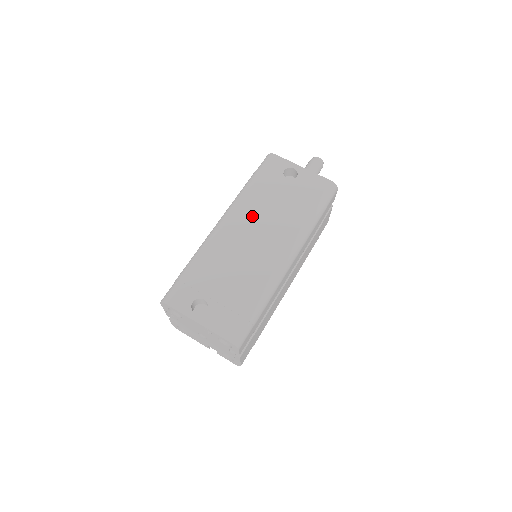
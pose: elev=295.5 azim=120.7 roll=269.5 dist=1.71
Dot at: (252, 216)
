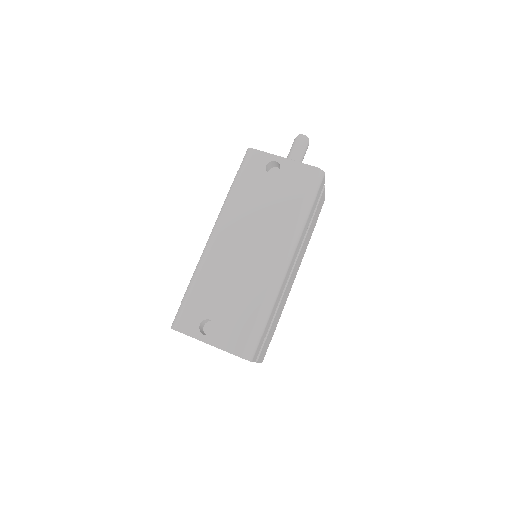
Dot at: (241, 224)
